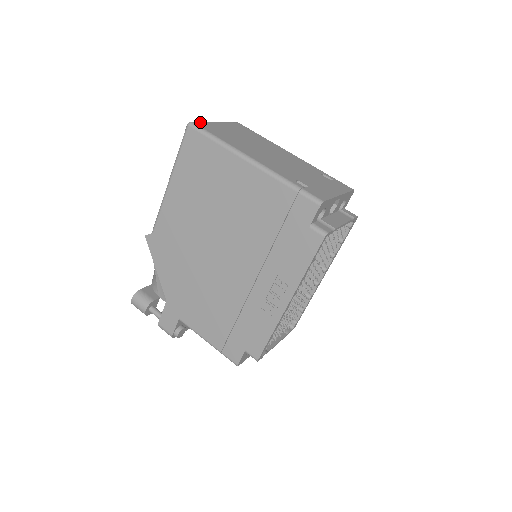
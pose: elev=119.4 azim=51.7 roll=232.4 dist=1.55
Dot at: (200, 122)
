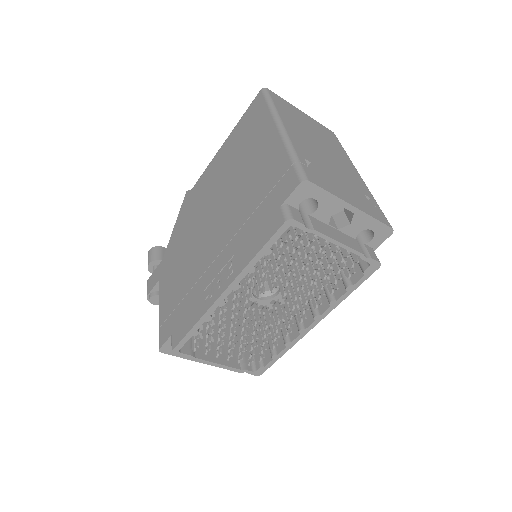
Dot at: (277, 95)
